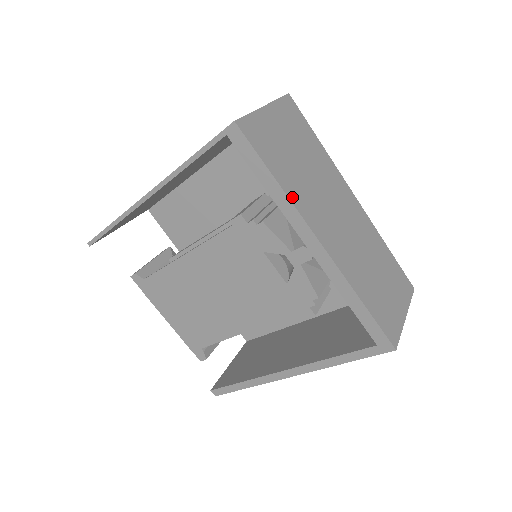
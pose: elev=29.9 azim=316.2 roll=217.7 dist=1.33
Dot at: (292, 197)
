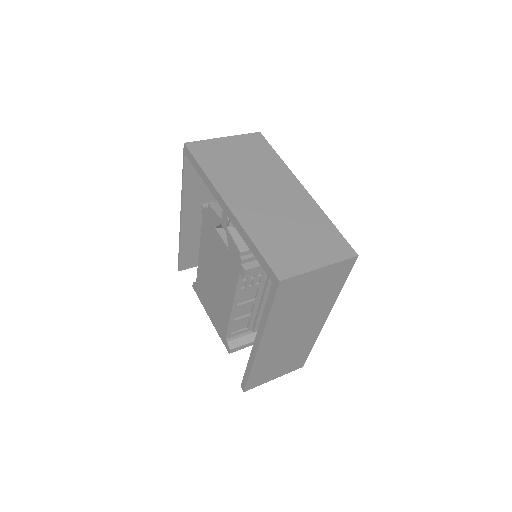
Dot at: (213, 178)
